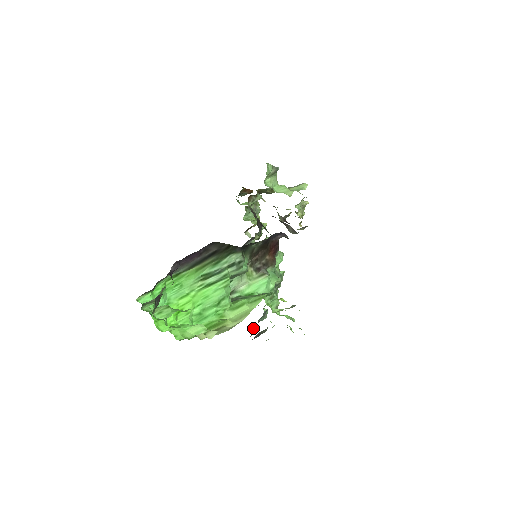
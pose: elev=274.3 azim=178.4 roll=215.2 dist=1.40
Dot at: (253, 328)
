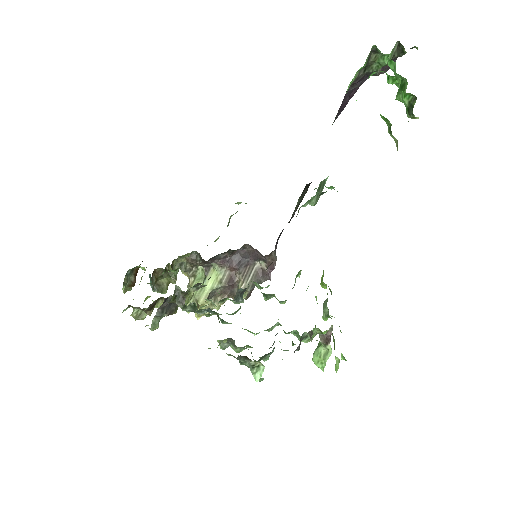
Dot at: occluded
